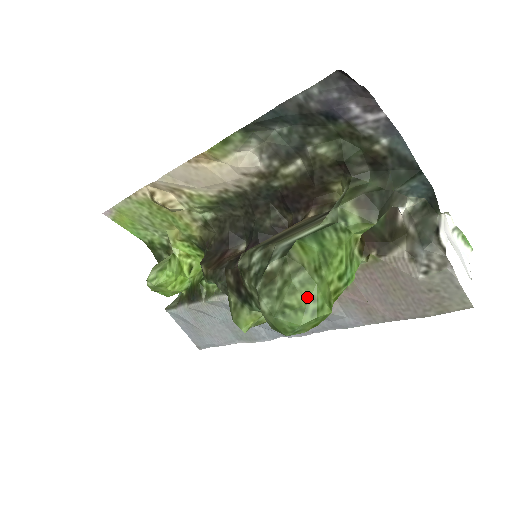
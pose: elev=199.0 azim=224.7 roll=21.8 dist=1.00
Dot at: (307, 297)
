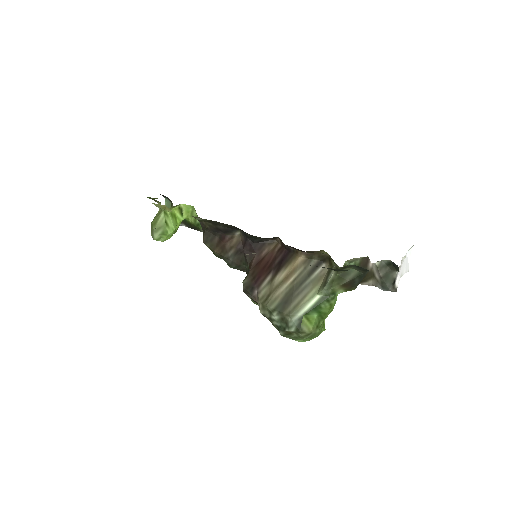
Dot at: (312, 336)
